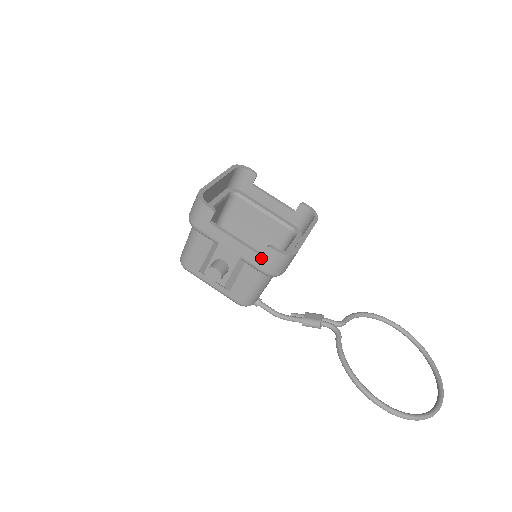
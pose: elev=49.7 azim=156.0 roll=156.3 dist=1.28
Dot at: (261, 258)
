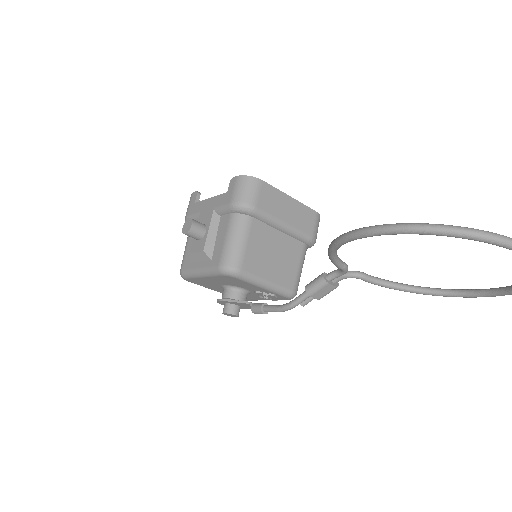
Dot at: (227, 193)
